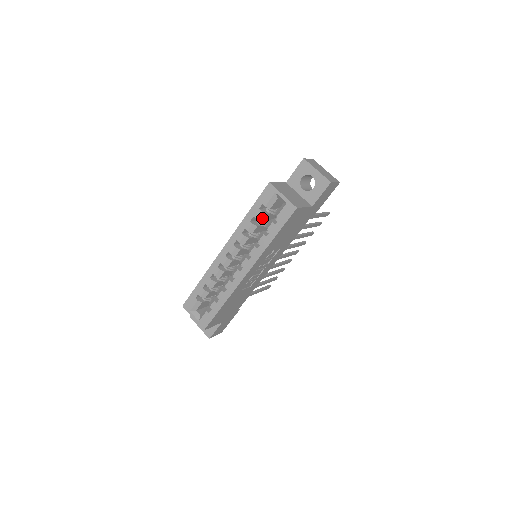
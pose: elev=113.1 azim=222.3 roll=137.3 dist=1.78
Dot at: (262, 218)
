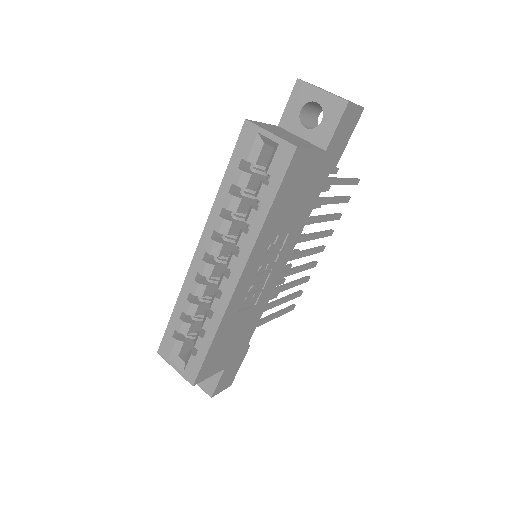
Dot at: (246, 183)
